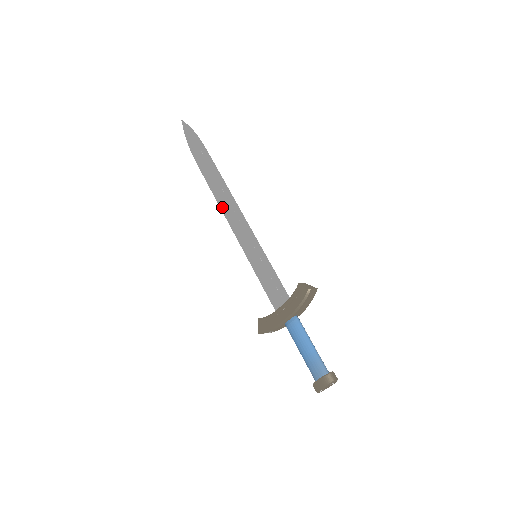
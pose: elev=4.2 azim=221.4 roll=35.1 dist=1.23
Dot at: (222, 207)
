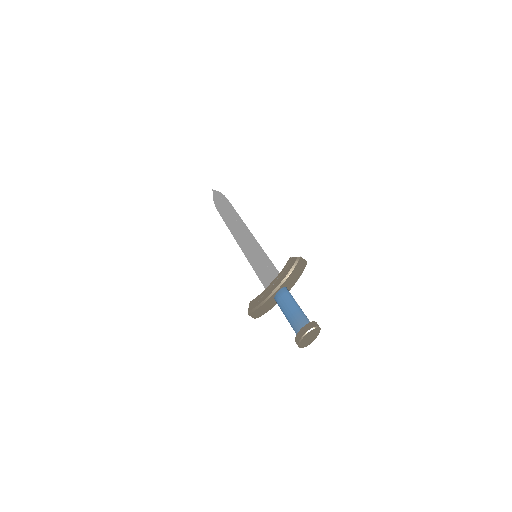
Dot at: (233, 232)
